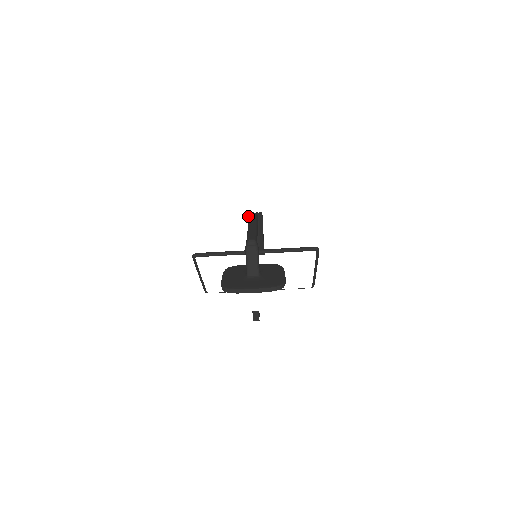
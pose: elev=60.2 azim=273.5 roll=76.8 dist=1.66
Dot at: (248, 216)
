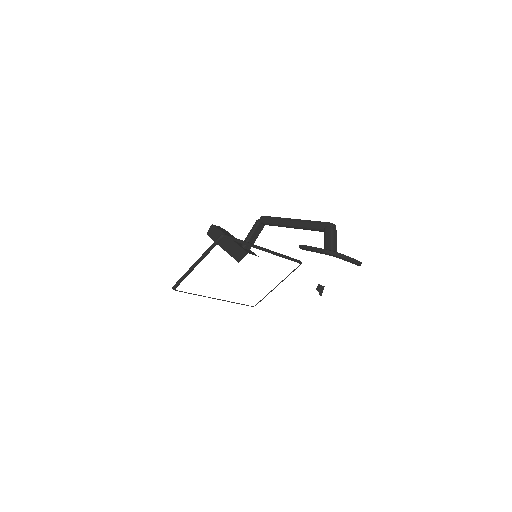
Dot at: (215, 226)
